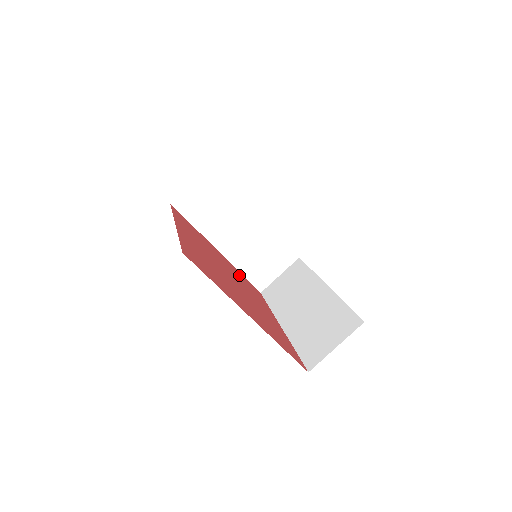
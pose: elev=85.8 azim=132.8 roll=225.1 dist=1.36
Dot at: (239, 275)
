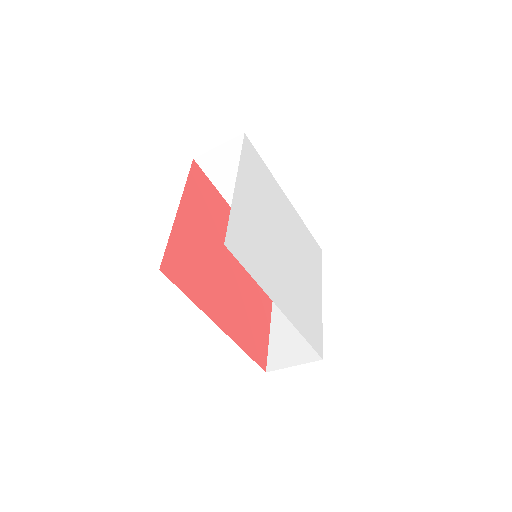
Dot at: (200, 205)
